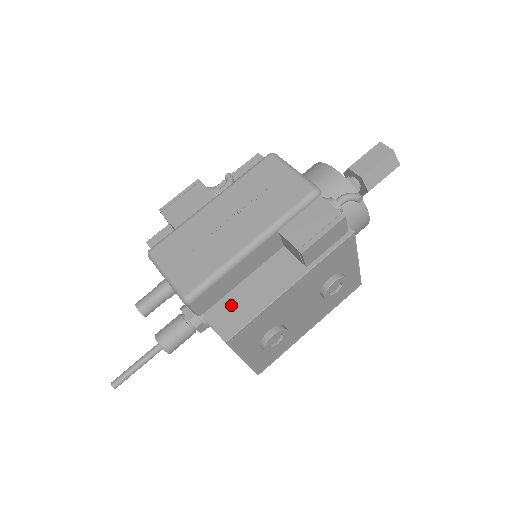
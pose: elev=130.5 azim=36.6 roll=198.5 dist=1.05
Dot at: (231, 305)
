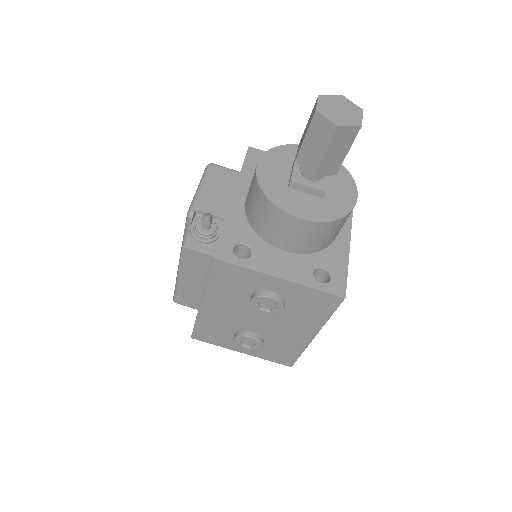
Dot at: occluded
